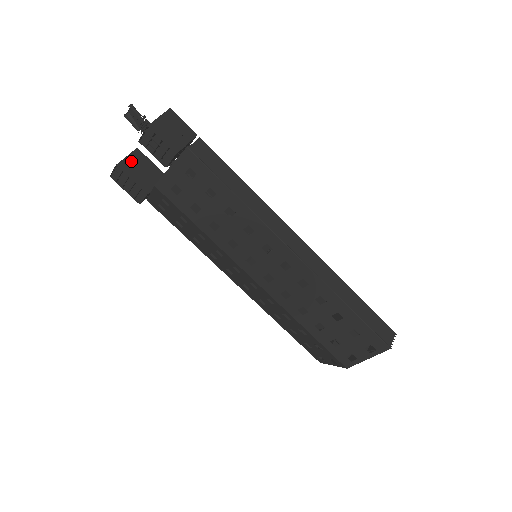
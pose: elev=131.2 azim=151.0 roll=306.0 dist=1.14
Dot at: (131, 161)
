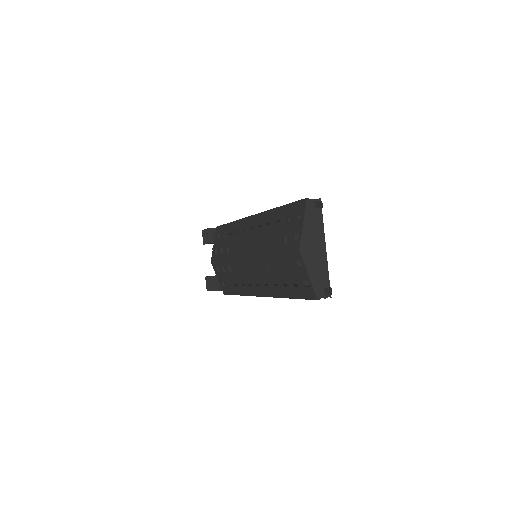
Dot at: occluded
